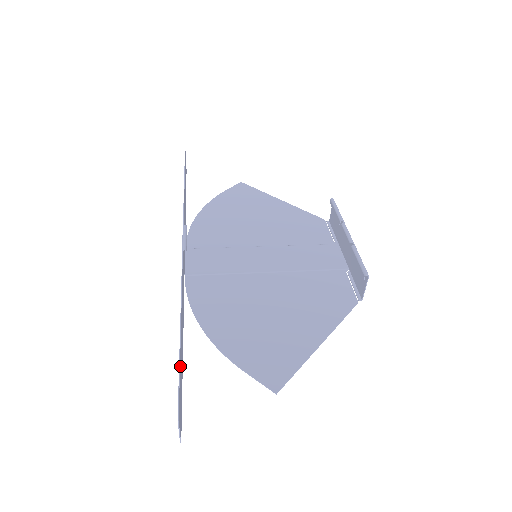
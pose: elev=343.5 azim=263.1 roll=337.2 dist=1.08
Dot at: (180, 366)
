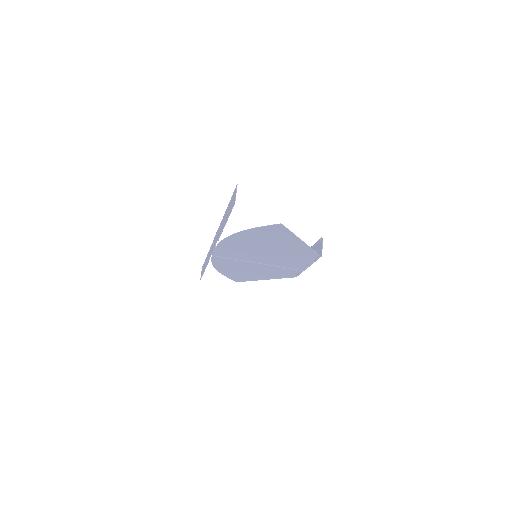
Dot at: occluded
